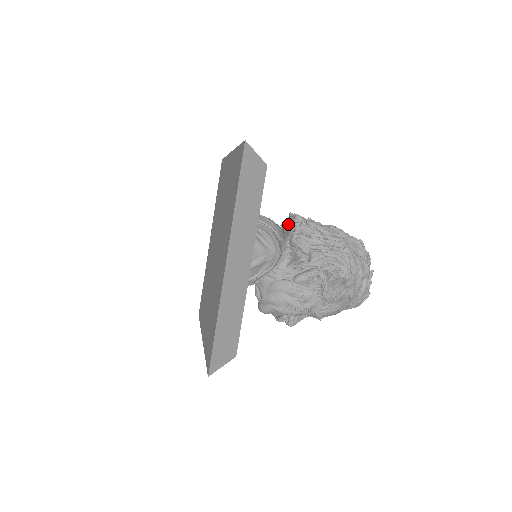
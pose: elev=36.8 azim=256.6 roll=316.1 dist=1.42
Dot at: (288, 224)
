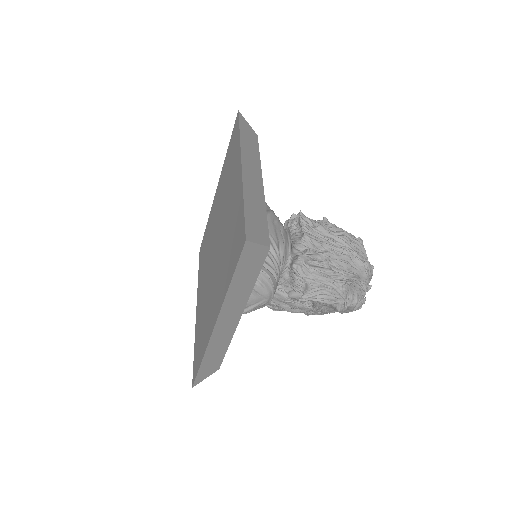
Dot at: (294, 237)
